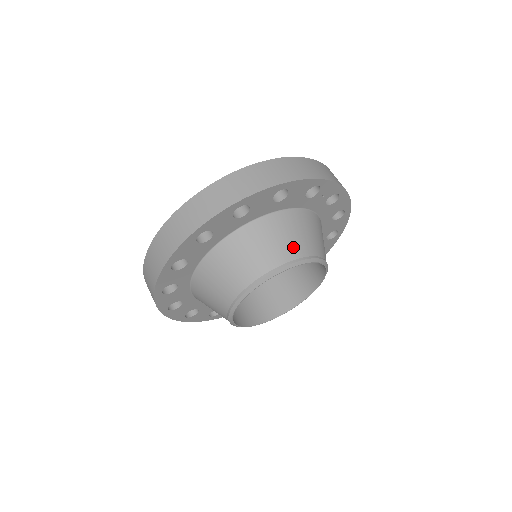
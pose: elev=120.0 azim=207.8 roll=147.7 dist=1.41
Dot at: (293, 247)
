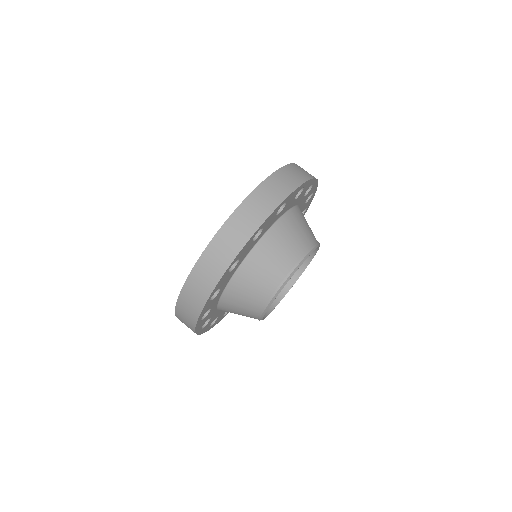
Dot at: occluded
